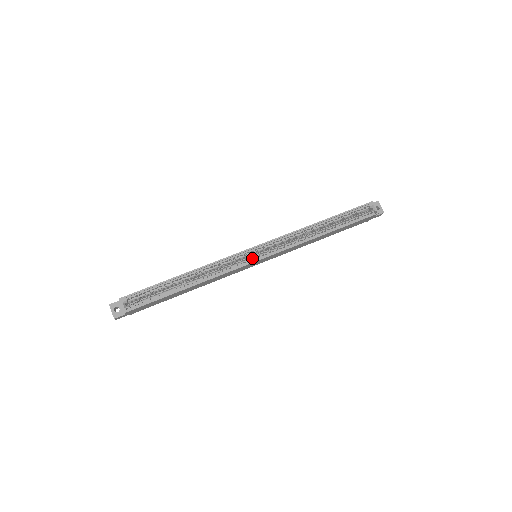
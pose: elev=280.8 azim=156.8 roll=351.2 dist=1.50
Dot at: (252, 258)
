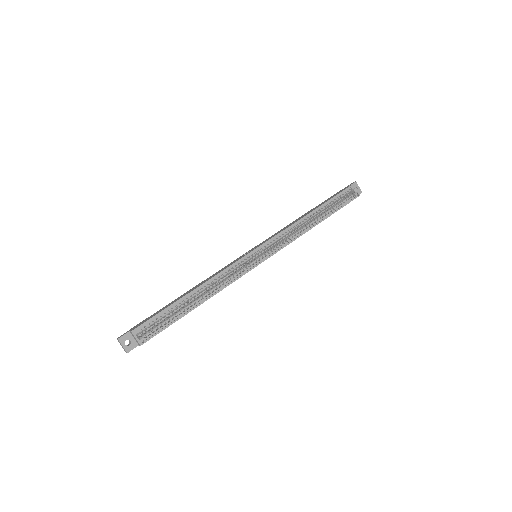
Dot at: (256, 260)
